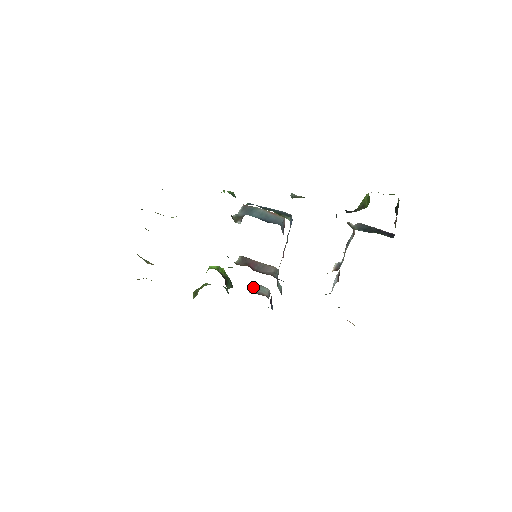
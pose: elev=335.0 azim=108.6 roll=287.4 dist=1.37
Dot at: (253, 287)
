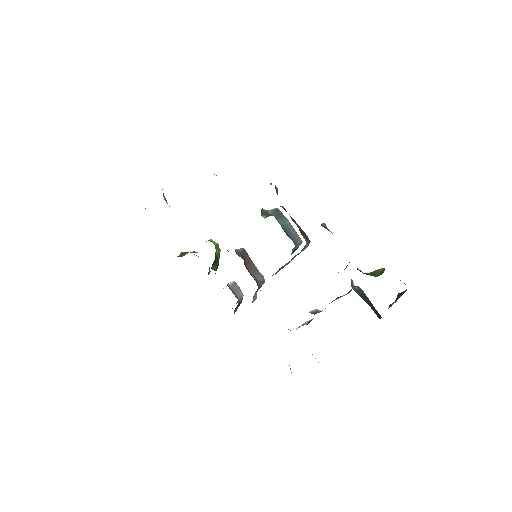
Dot at: (232, 284)
